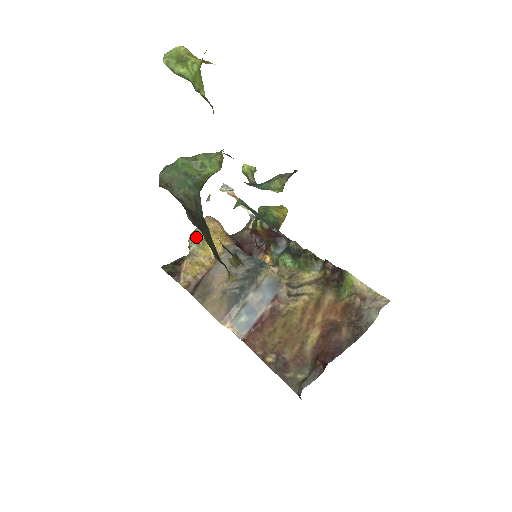
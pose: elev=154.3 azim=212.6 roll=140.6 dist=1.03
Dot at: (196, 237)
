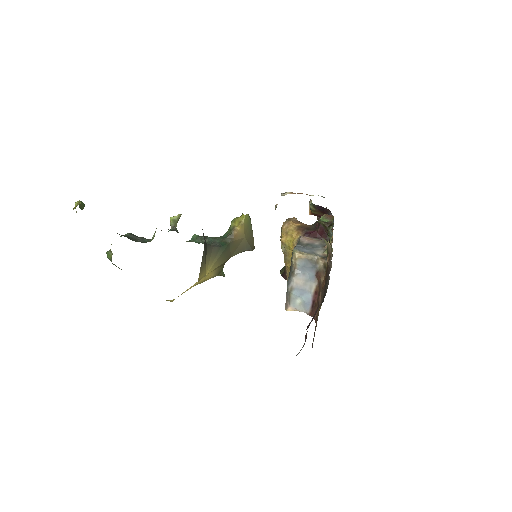
Dot at: occluded
